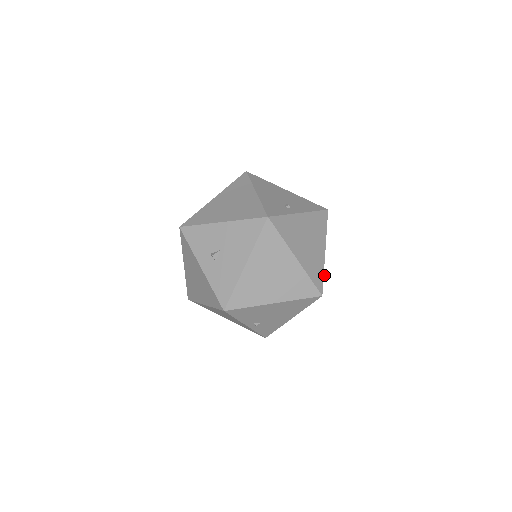
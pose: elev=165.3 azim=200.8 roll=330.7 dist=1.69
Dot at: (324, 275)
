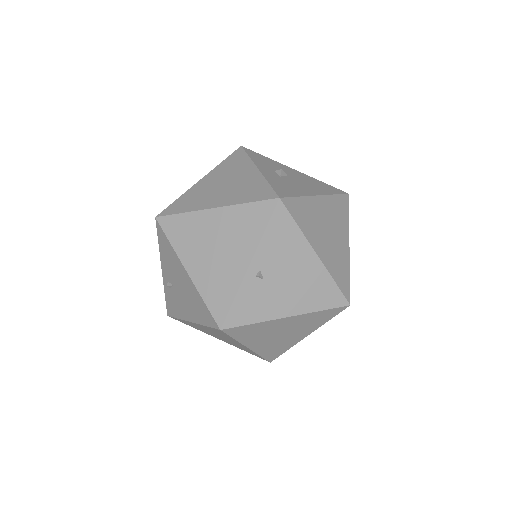
Dot at: occluded
